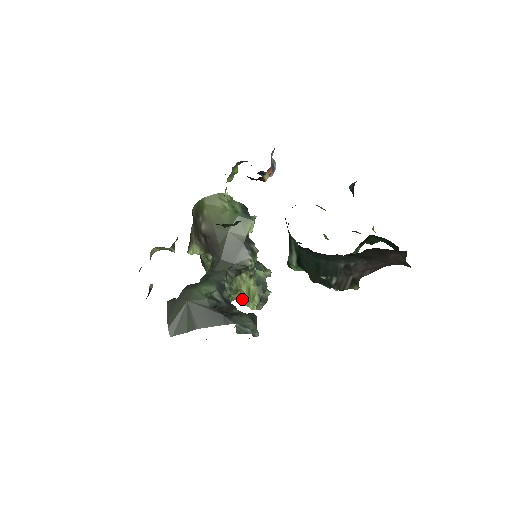
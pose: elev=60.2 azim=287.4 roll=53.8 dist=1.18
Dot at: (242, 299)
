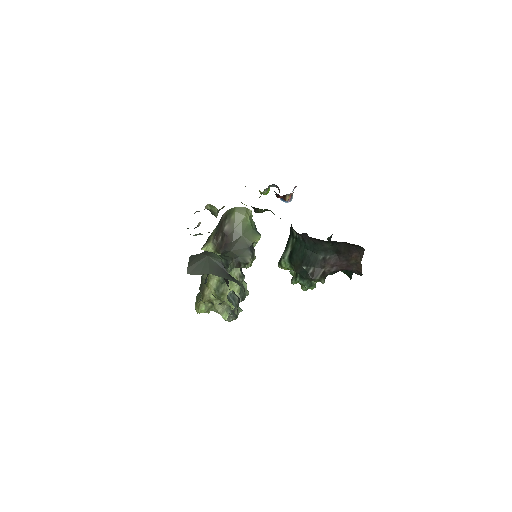
Dot at: (220, 307)
